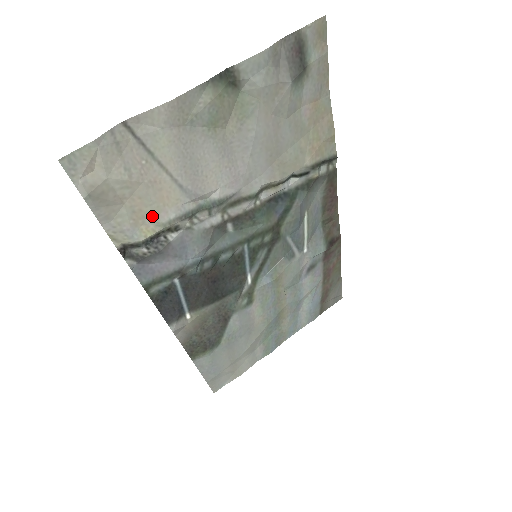
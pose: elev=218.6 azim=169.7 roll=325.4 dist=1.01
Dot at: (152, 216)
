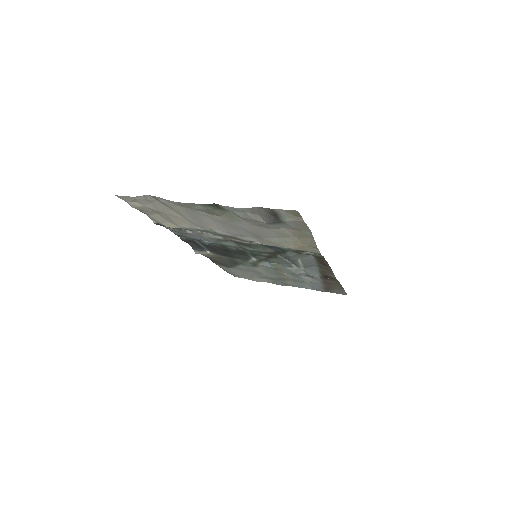
Dot at: (174, 223)
